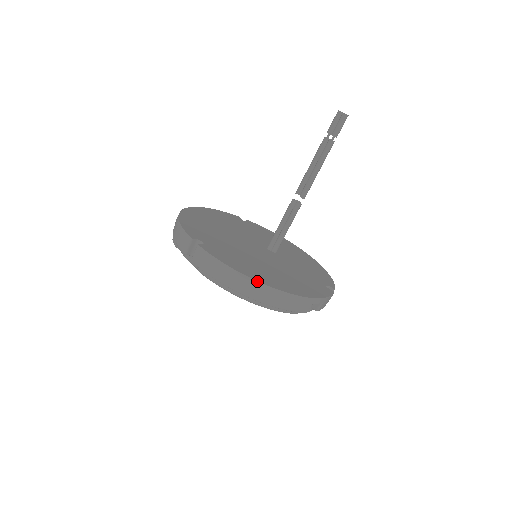
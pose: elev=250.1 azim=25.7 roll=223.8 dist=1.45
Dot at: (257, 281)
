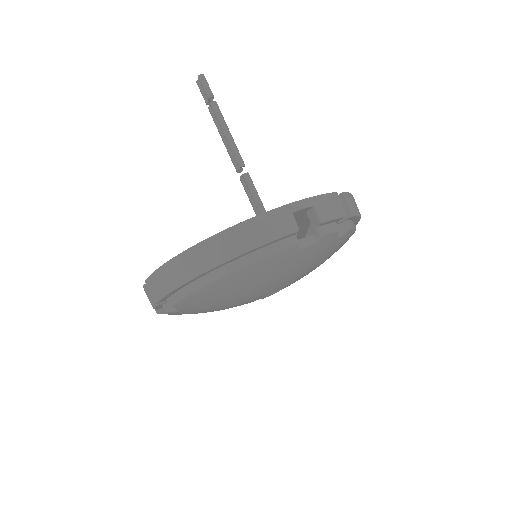
Dot at: (193, 246)
